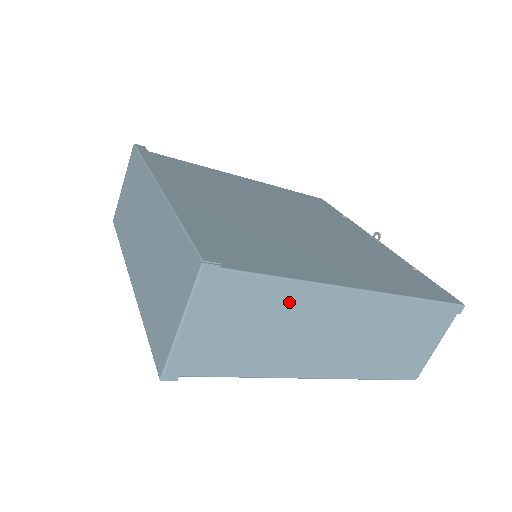
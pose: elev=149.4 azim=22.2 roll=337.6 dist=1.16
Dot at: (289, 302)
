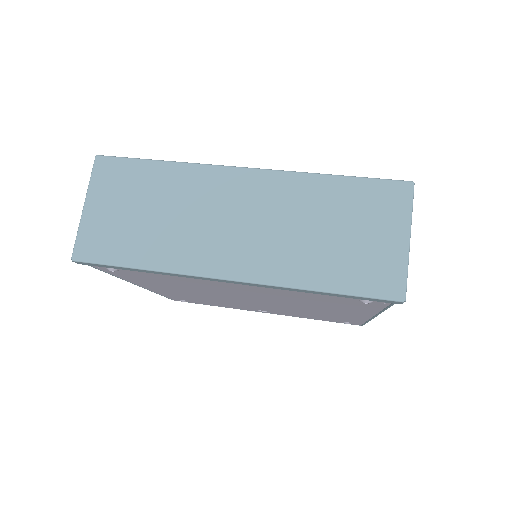
Dot at: occluded
